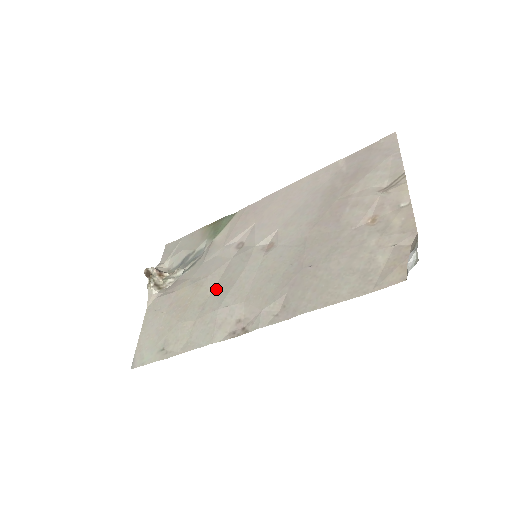
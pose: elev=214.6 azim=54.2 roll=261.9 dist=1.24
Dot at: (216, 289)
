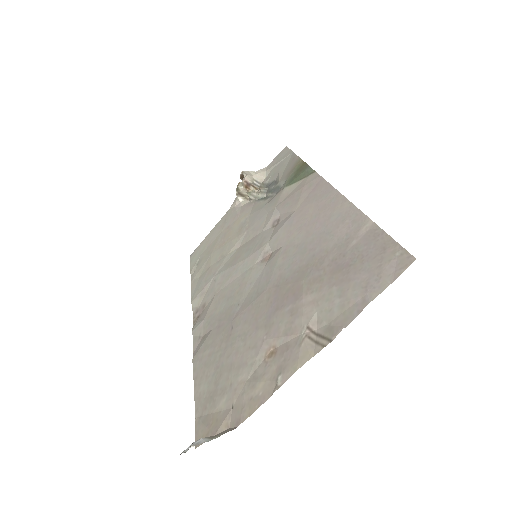
Dot at: (234, 252)
